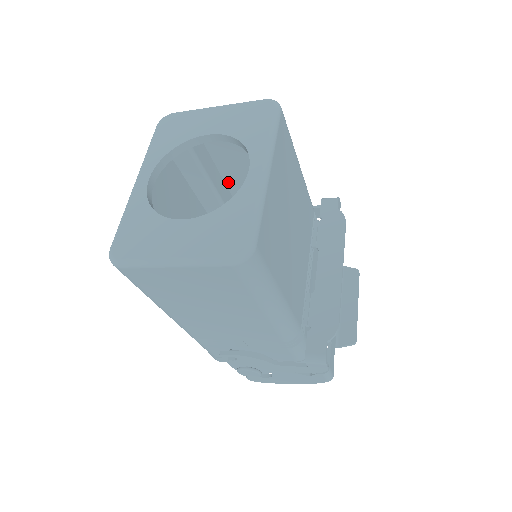
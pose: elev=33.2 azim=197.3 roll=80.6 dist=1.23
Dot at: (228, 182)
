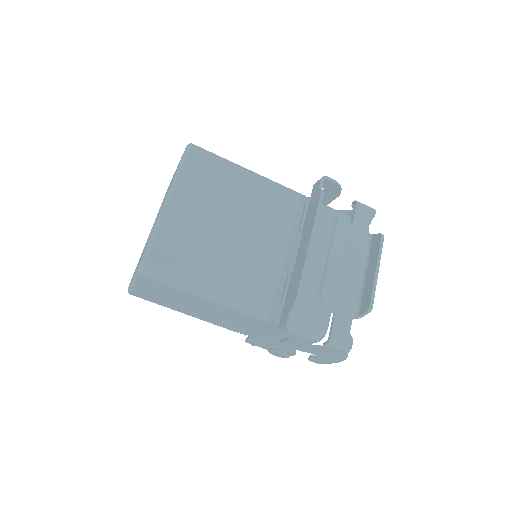
Dot at: occluded
